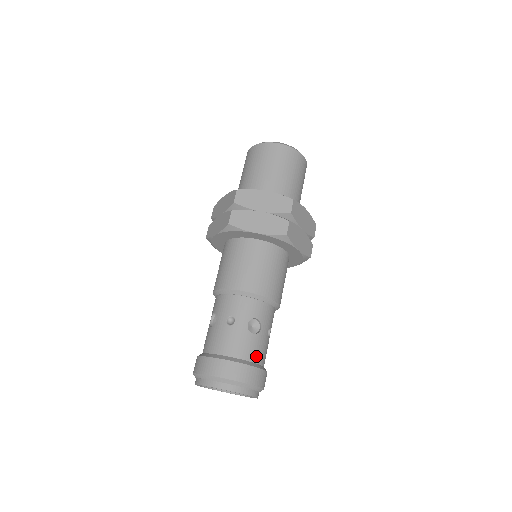
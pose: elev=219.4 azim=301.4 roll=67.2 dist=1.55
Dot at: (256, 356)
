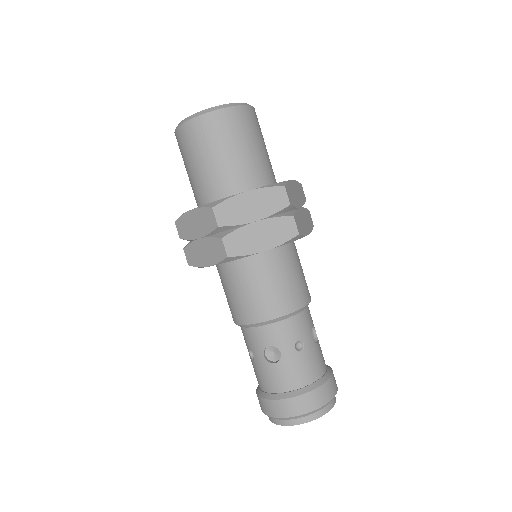
Dot at: (291, 383)
